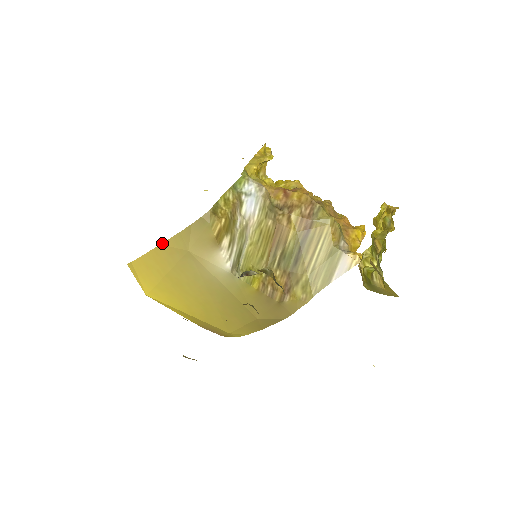
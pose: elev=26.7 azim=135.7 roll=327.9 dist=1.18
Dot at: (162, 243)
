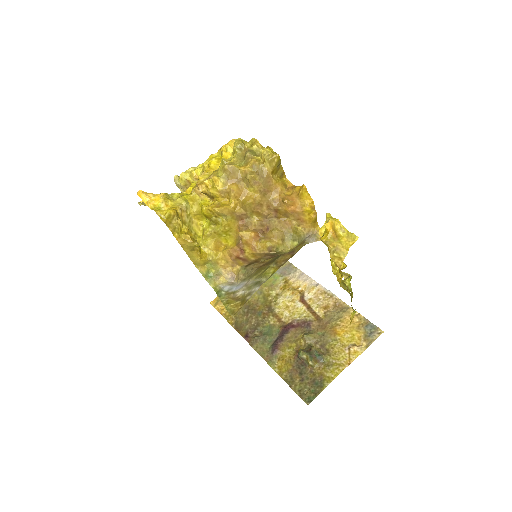
Dot at: occluded
